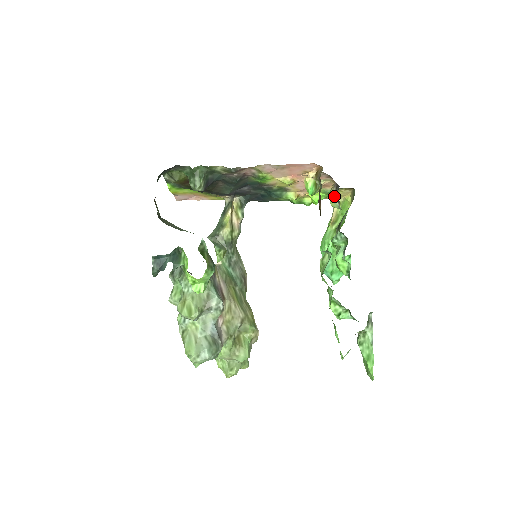
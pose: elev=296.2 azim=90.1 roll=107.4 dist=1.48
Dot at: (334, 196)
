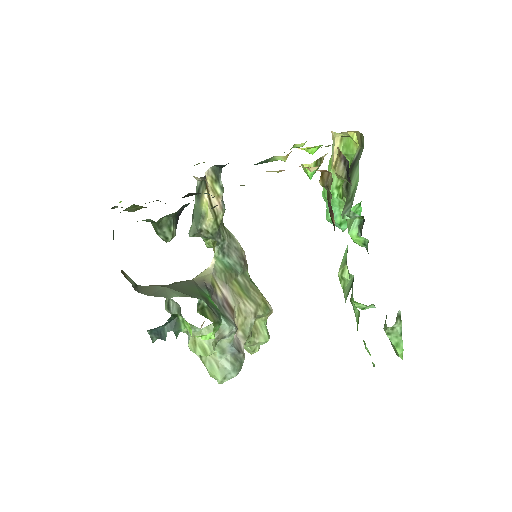
Dot at: (342, 174)
